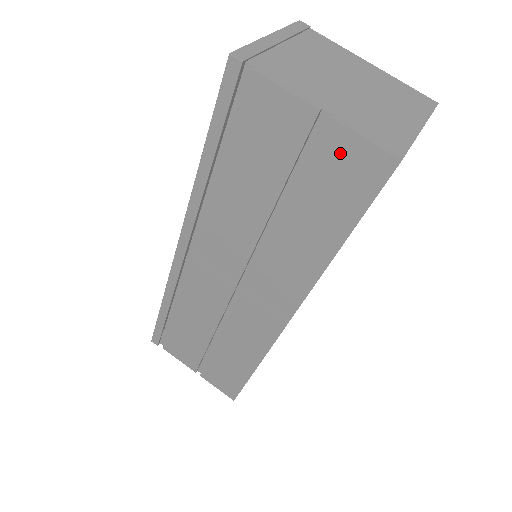
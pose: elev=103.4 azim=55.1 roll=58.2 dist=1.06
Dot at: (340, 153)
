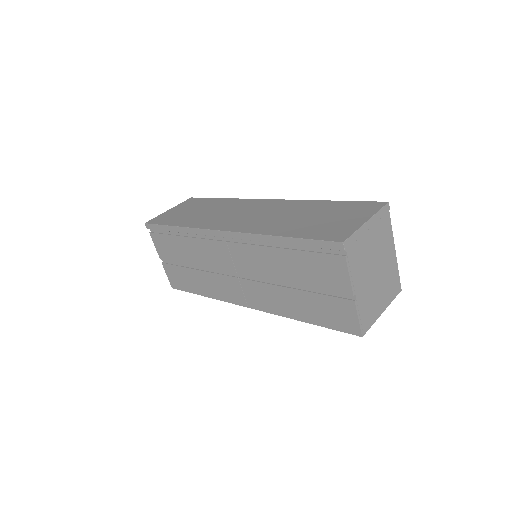
Dot at: (344, 310)
